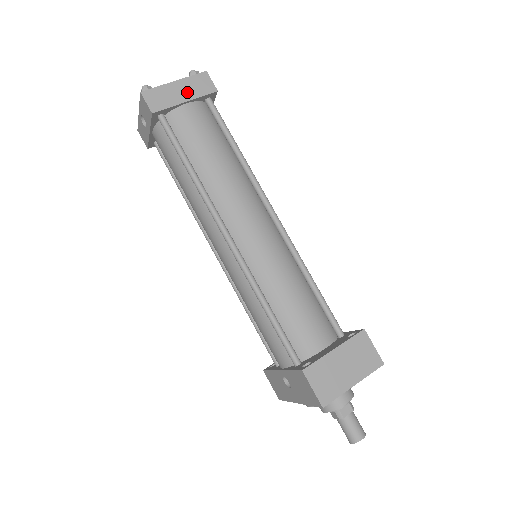
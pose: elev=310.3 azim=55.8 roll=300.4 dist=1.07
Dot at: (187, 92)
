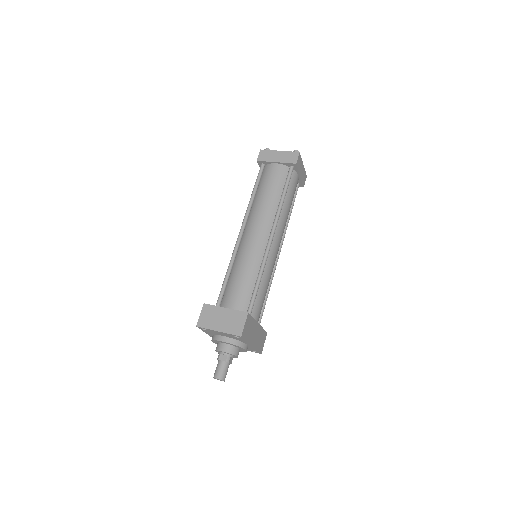
Dot at: (281, 158)
